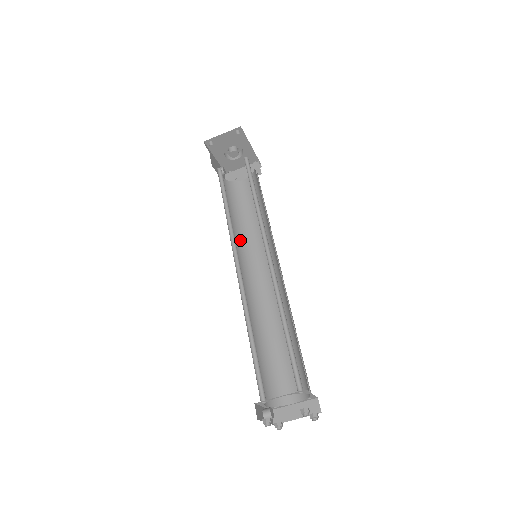
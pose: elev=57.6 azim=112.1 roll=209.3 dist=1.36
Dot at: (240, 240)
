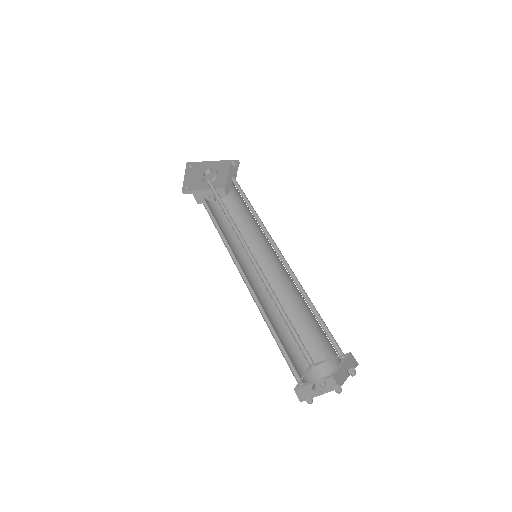
Dot at: (250, 244)
